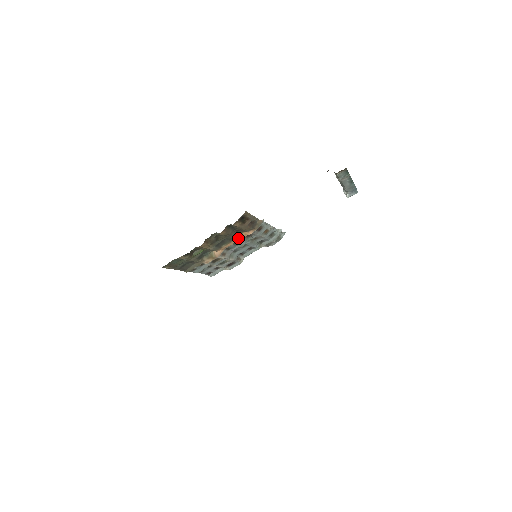
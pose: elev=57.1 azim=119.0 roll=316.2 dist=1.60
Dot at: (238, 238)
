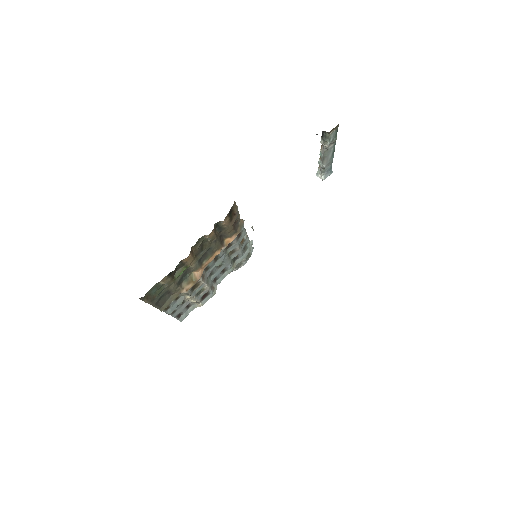
Dot at: (220, 248)
